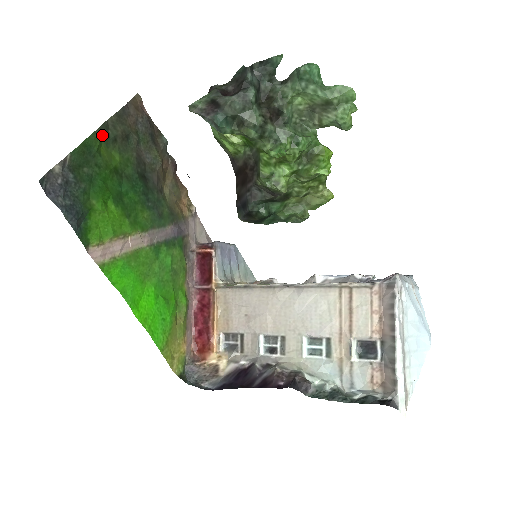
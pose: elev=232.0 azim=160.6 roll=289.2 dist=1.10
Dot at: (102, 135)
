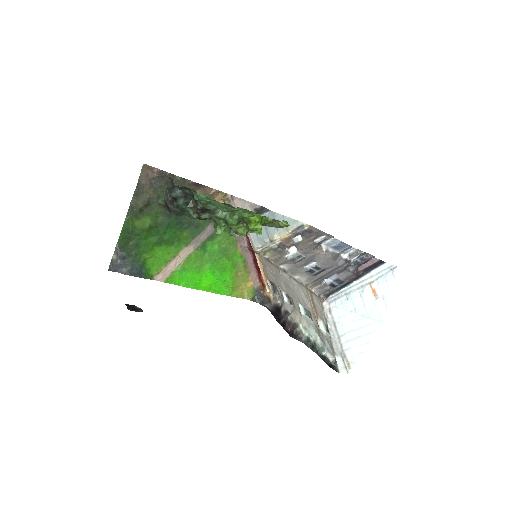
Dot at: (131, 216)
